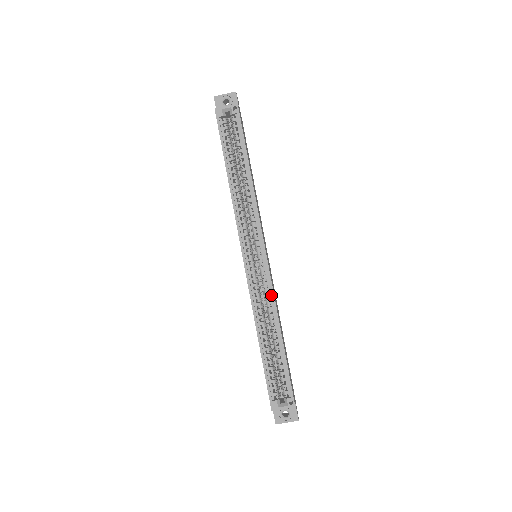
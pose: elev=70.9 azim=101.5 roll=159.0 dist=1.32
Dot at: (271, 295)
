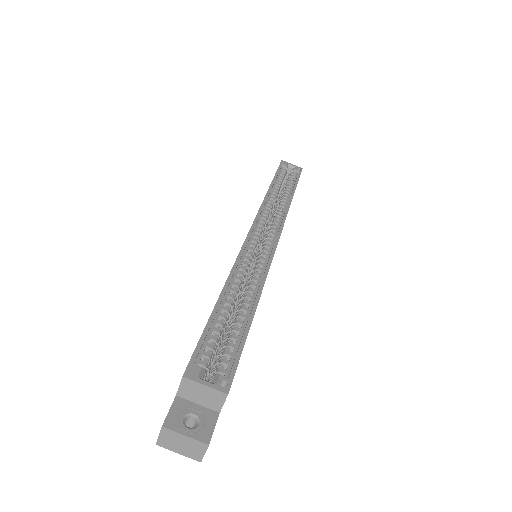
Dot at: (264, 270)
